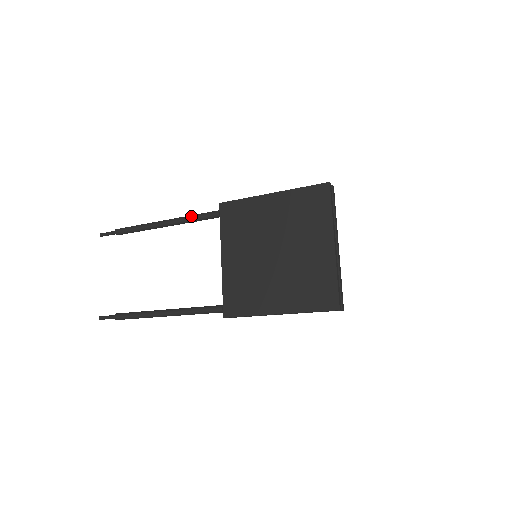
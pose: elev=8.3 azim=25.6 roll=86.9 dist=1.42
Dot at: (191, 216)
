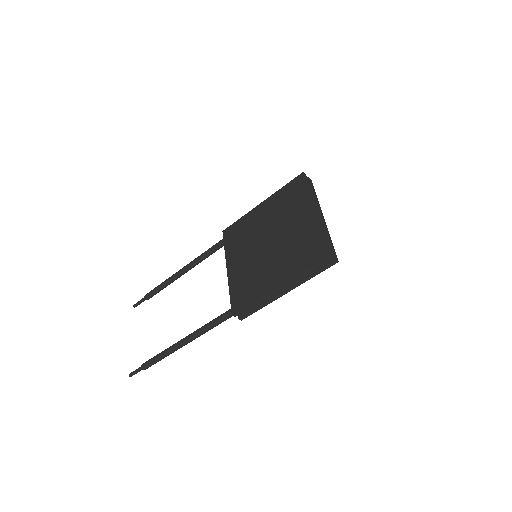
Dot at: (202, 253)
